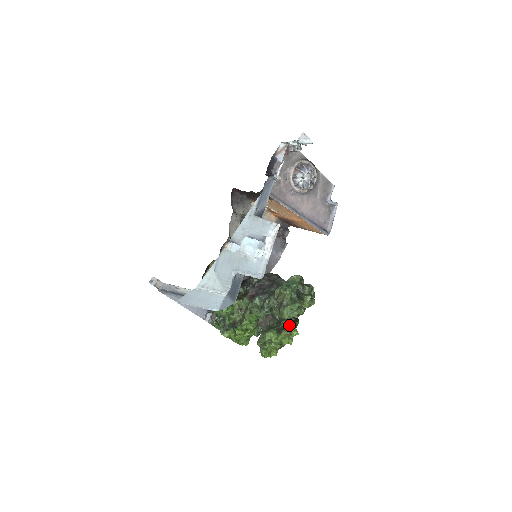
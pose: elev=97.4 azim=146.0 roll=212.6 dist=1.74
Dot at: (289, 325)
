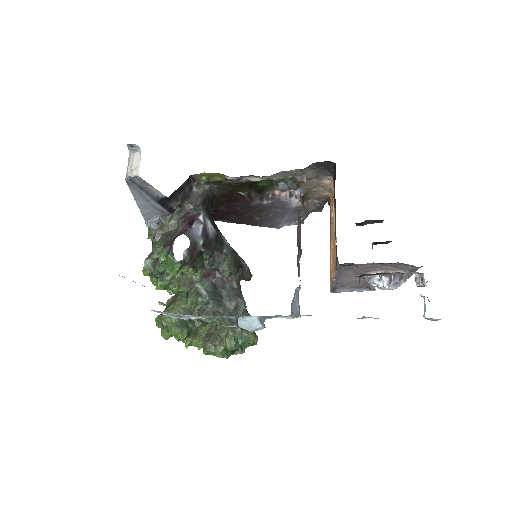
Dot at: (203, 334)
